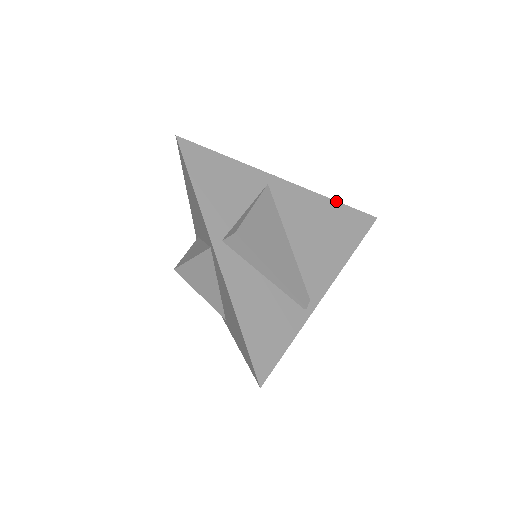
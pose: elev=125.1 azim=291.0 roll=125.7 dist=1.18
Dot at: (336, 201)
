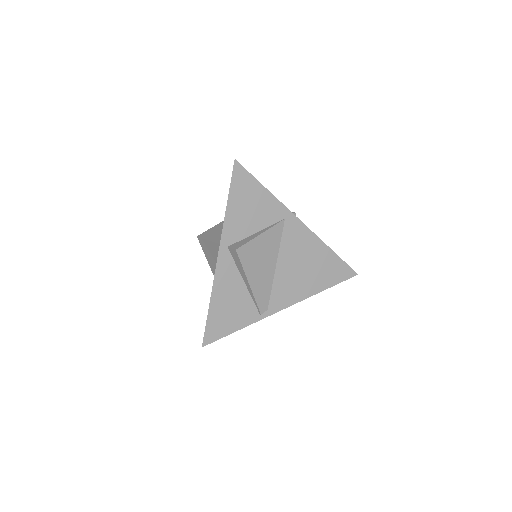
Dot at: (332, 250)
